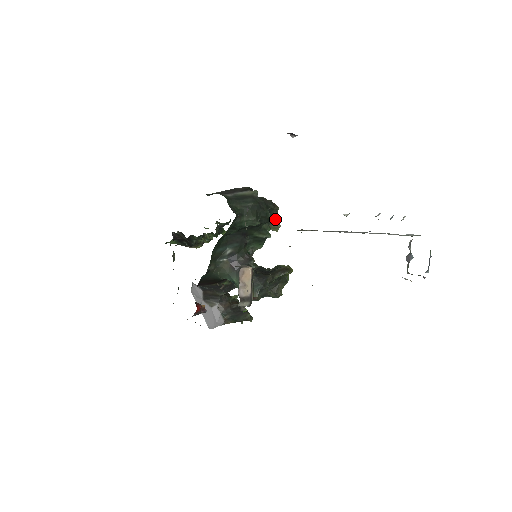
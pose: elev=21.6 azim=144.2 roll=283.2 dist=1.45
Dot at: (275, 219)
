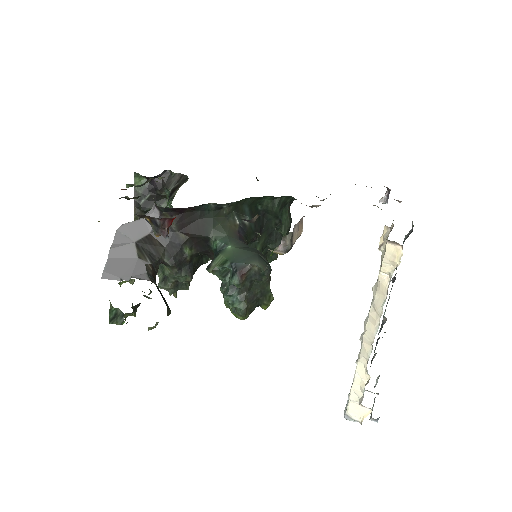
Dot at: occluded
